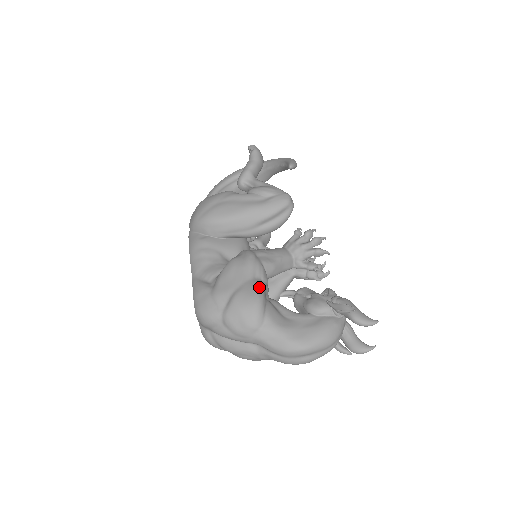
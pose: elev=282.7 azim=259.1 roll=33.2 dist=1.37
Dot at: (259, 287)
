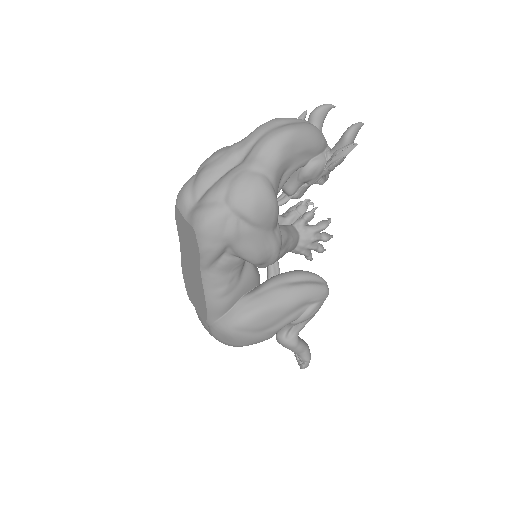
Dot at: occluded
